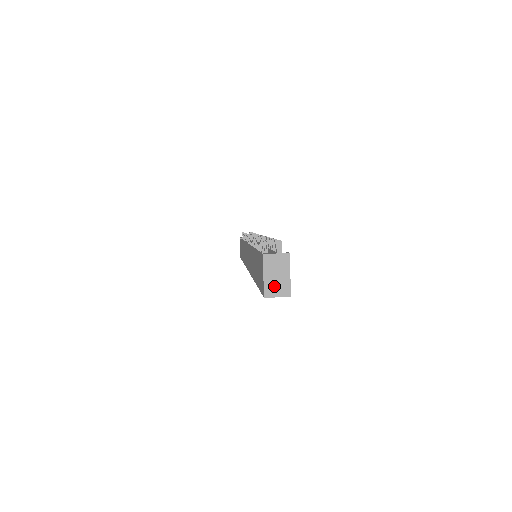
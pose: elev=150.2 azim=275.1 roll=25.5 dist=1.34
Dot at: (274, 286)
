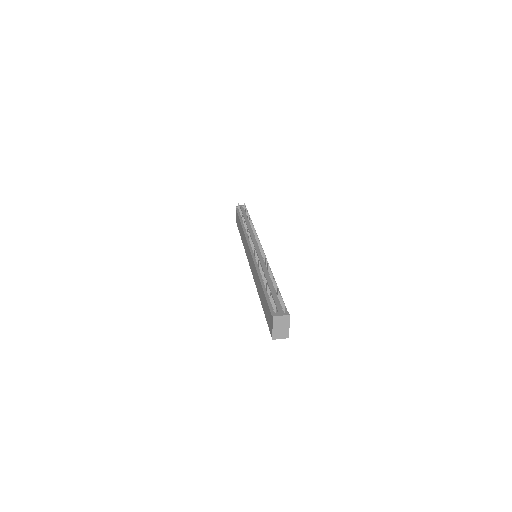
Dot at: (279, 333)
